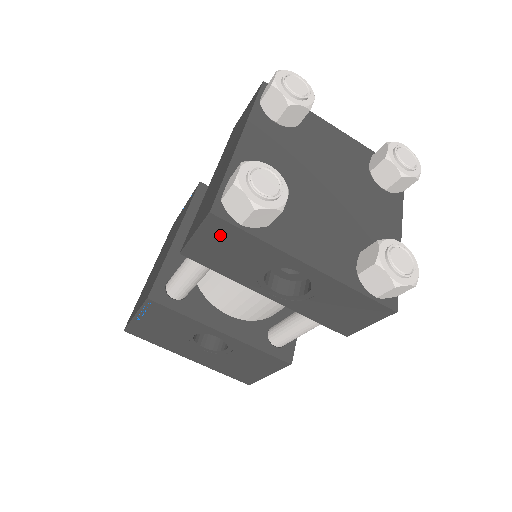
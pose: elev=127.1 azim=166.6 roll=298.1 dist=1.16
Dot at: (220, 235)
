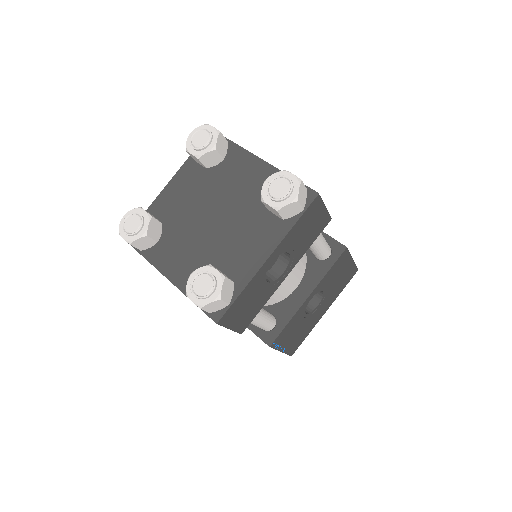
Dot at: (233, 315)
